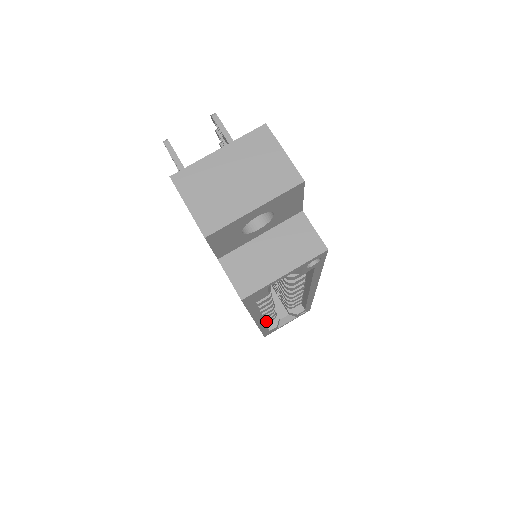
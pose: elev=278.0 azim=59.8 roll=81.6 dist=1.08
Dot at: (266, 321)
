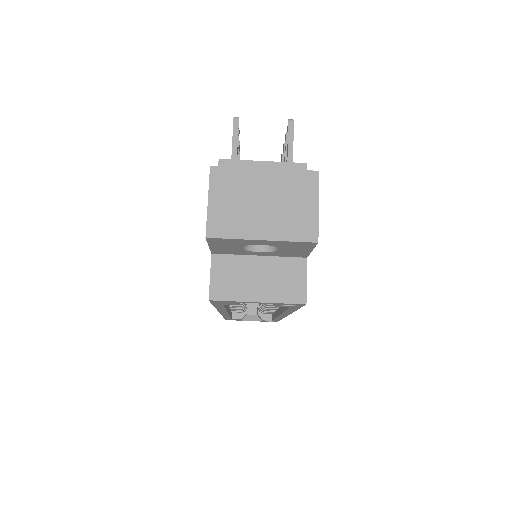
Dot at: occluded
